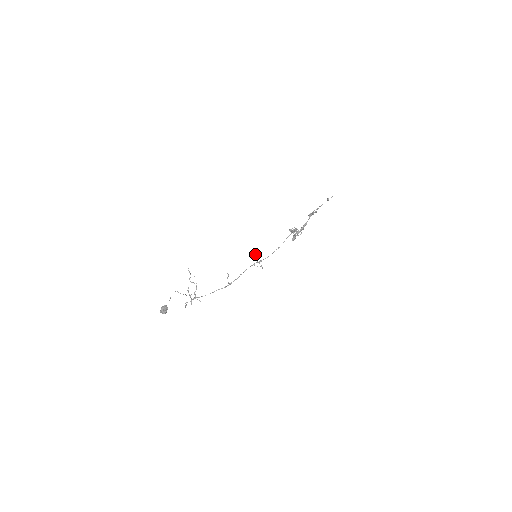
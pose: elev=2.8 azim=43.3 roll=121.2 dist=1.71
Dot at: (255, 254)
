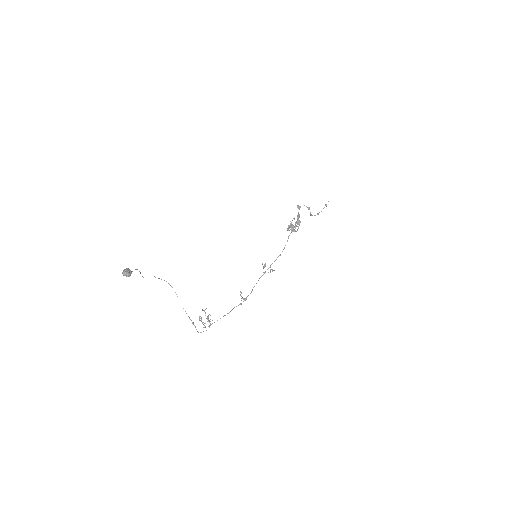
Dot at: occluded
